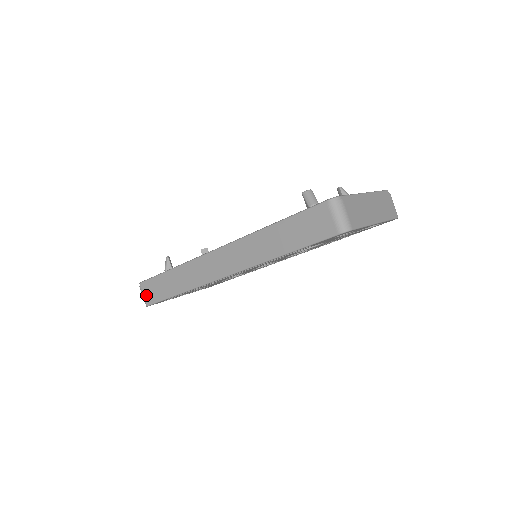
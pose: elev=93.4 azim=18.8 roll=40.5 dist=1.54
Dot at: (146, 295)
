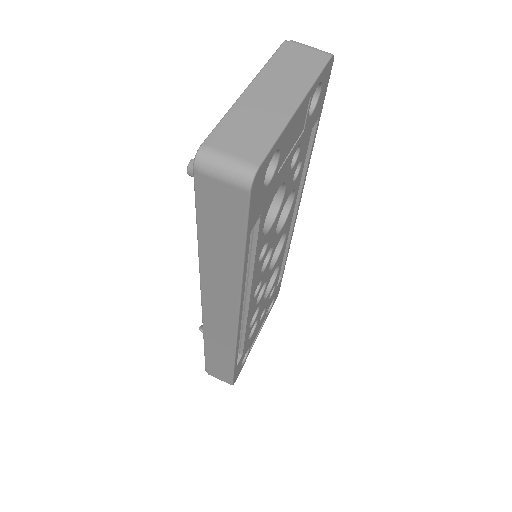
Dot at: (220, 378)
